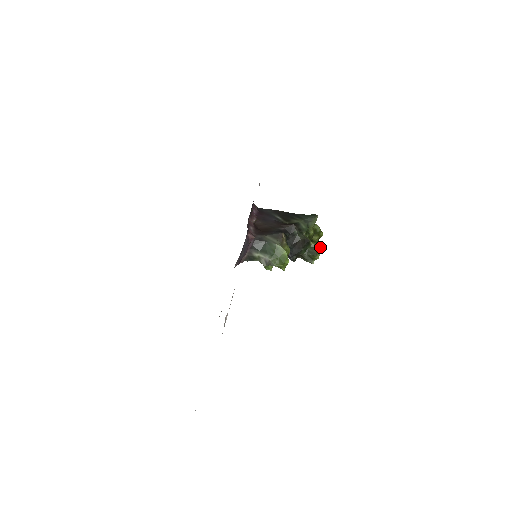
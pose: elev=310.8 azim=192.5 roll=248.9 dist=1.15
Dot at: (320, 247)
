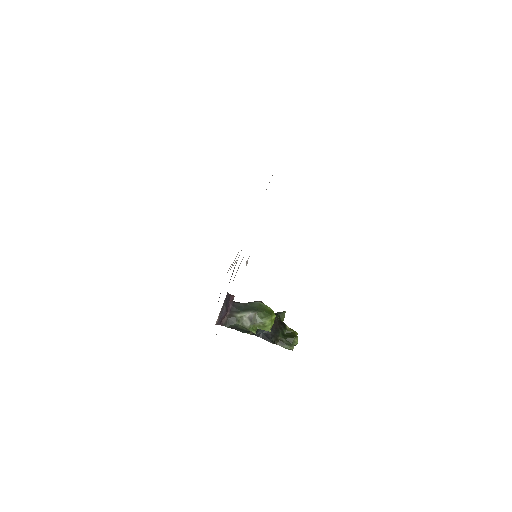
Dot at: (296, 332)
